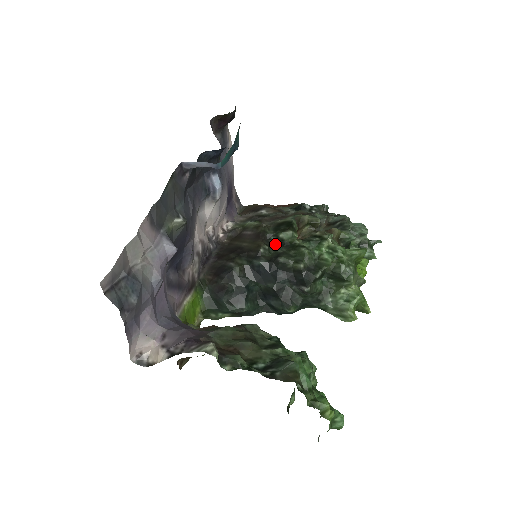
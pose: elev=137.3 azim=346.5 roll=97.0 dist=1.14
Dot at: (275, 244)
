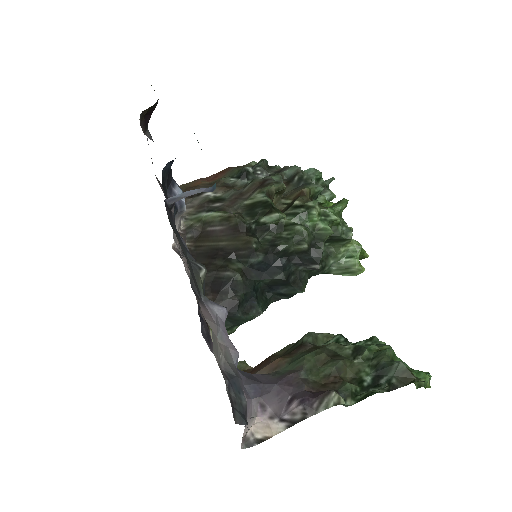
Dot at: (256, 230)
